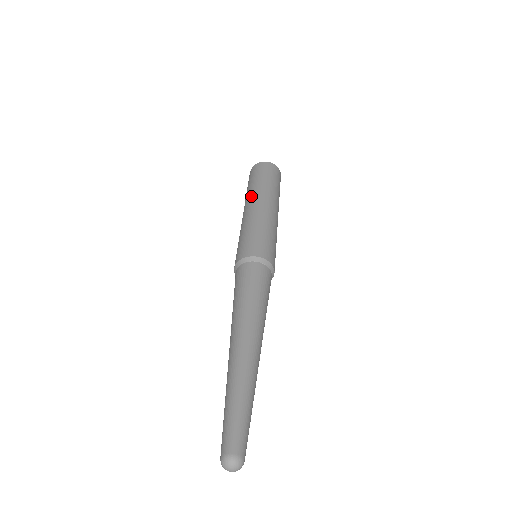
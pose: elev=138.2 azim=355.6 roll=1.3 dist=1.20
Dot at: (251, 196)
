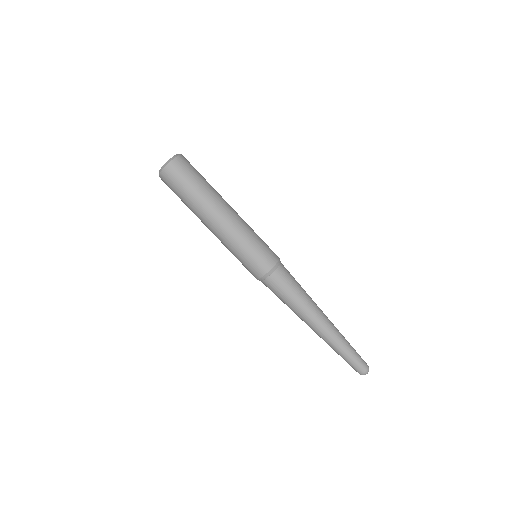
Dot at: (204, 214)
